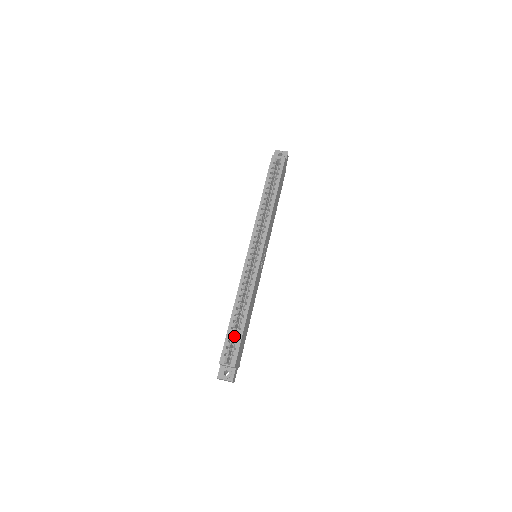
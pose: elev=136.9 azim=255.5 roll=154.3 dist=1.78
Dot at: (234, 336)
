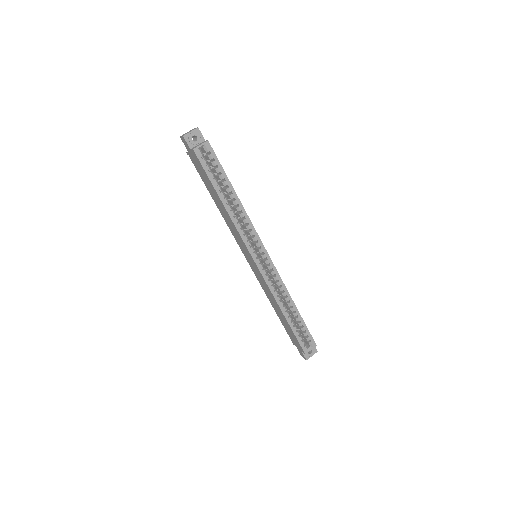
Dot at: occluded
